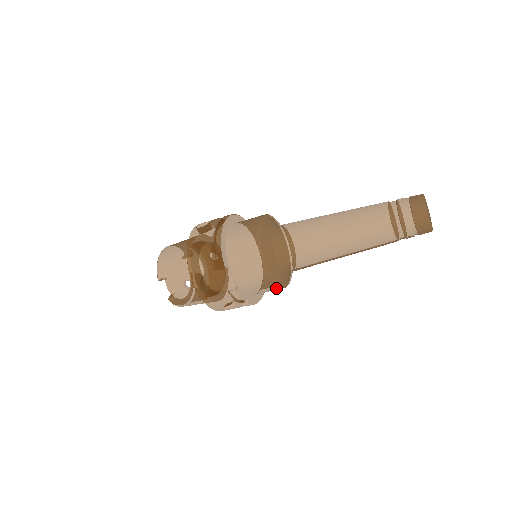
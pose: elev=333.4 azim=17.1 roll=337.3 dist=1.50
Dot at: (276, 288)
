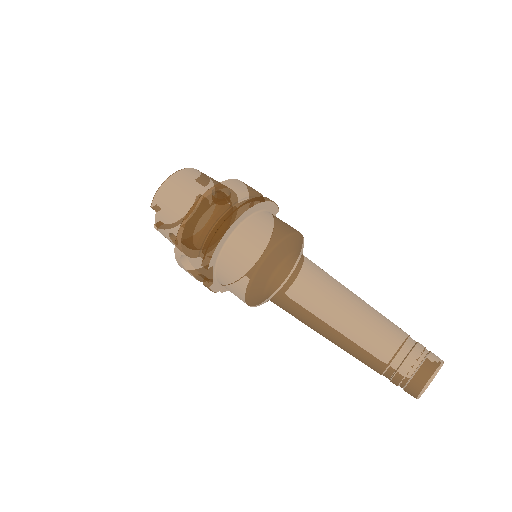
Dot at: occluded
